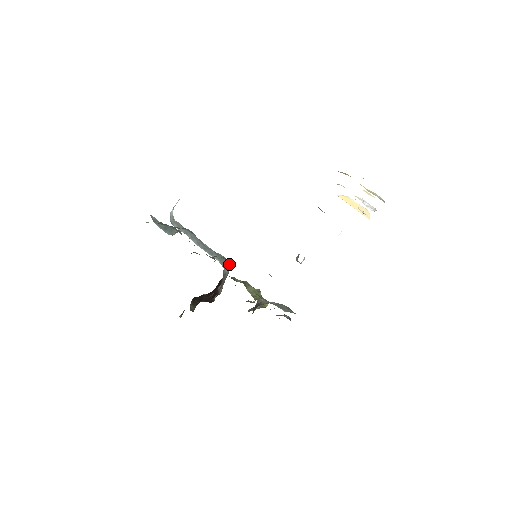
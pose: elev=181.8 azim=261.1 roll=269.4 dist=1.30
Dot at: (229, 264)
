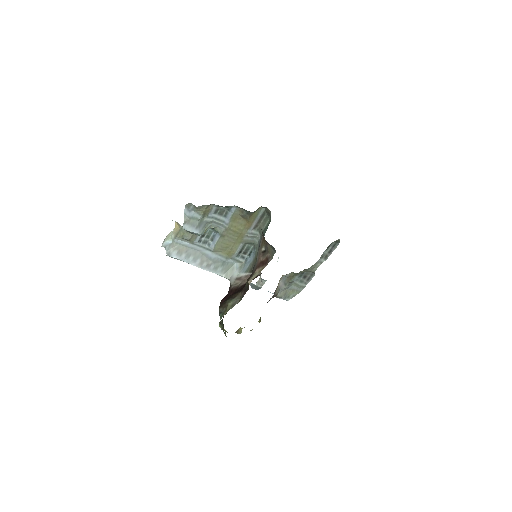
Dot at: (241, 265)
